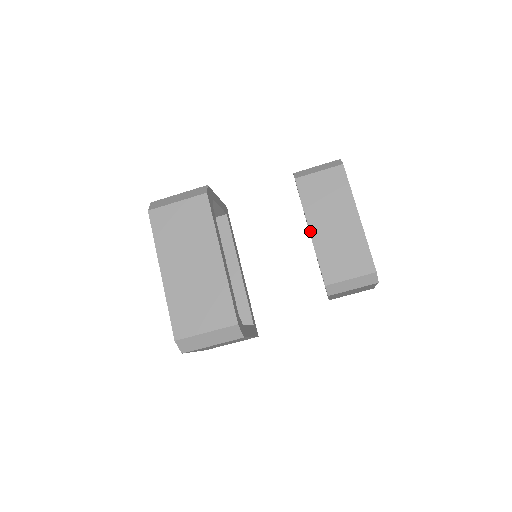
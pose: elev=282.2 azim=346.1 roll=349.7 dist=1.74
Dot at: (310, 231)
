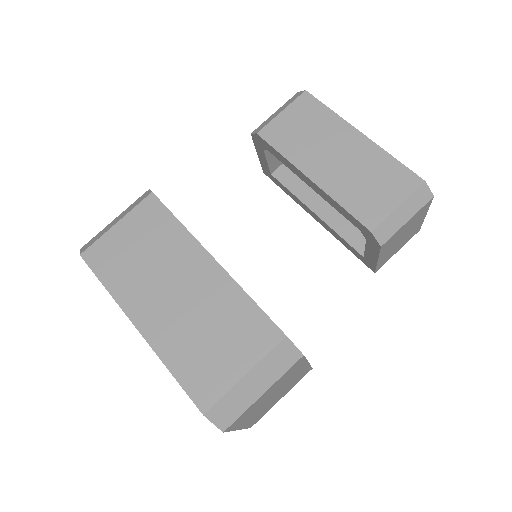
Dot at: (311, 179)
